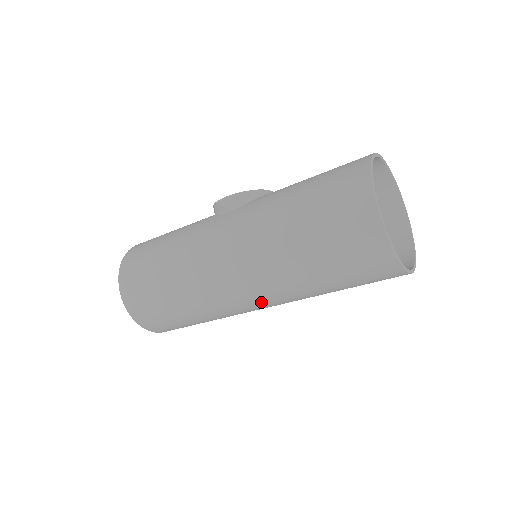
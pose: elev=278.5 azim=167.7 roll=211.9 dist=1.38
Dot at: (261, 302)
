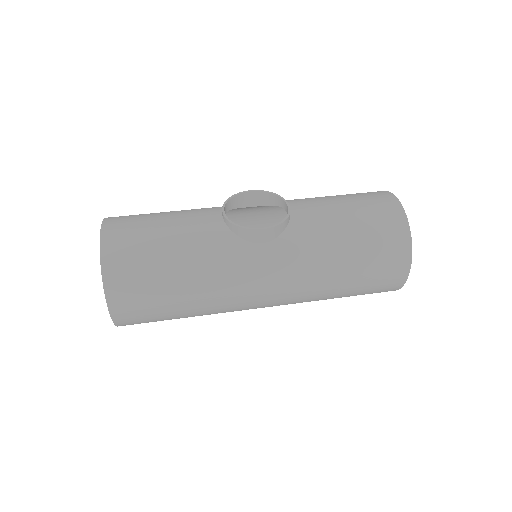
Dot at: occluded
